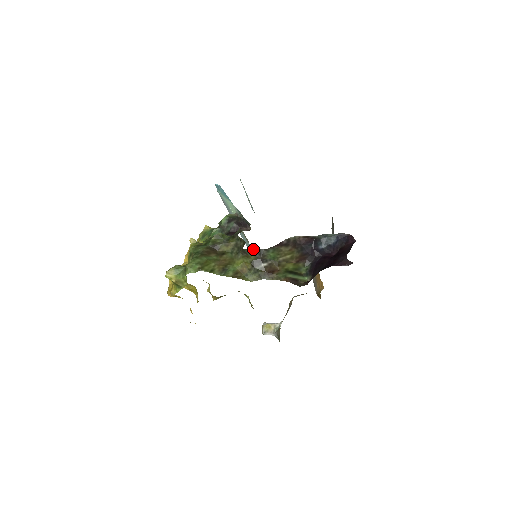
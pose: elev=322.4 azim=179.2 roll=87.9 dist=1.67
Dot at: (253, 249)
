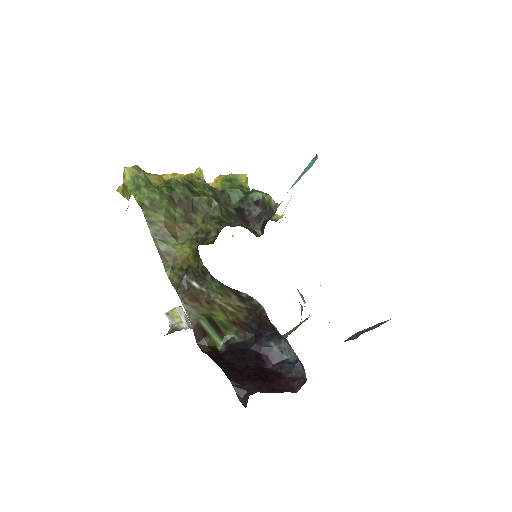
Dot at: occluded
